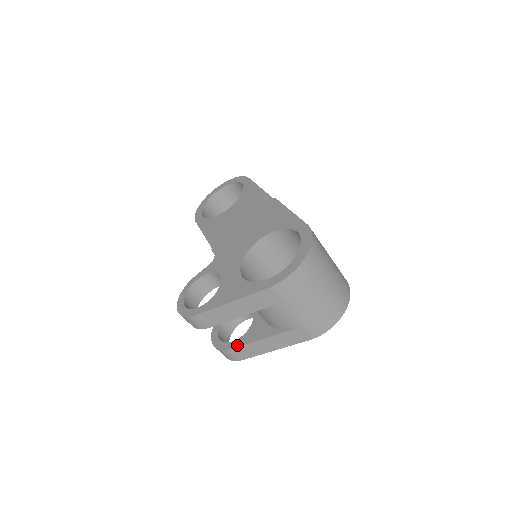
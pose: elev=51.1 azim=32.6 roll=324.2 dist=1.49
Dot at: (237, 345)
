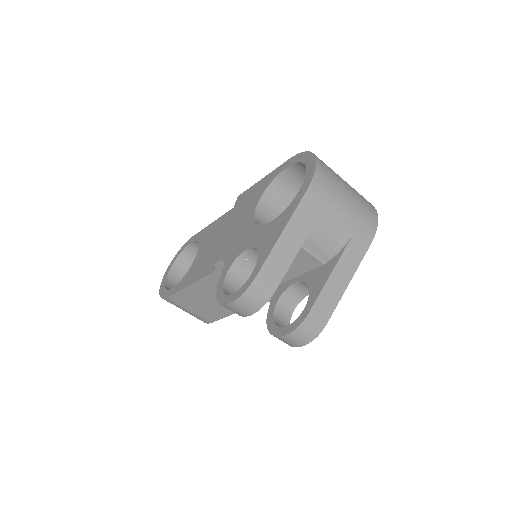
Dot at: (312, 303)
